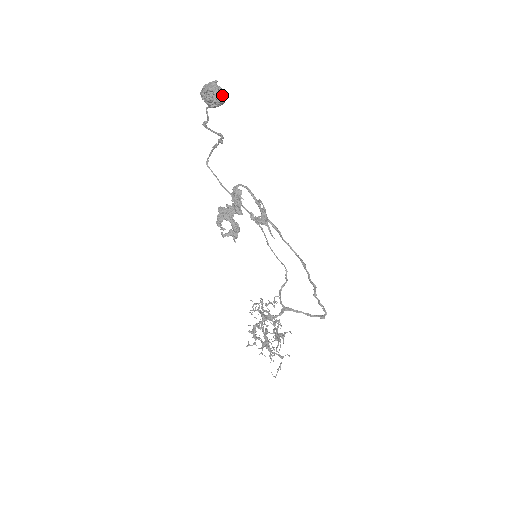
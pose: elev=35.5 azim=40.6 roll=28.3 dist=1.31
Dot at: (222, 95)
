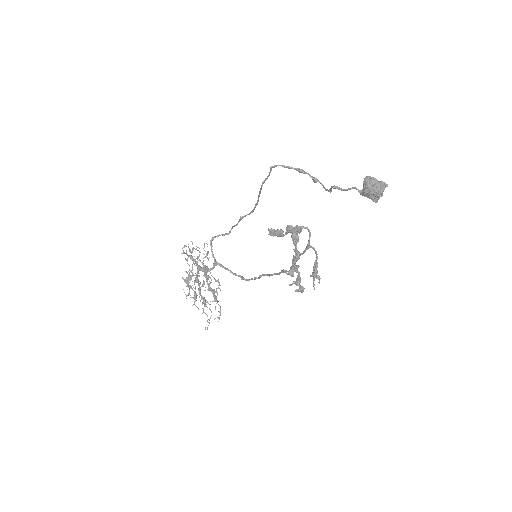
Dot at: (379, 196)
